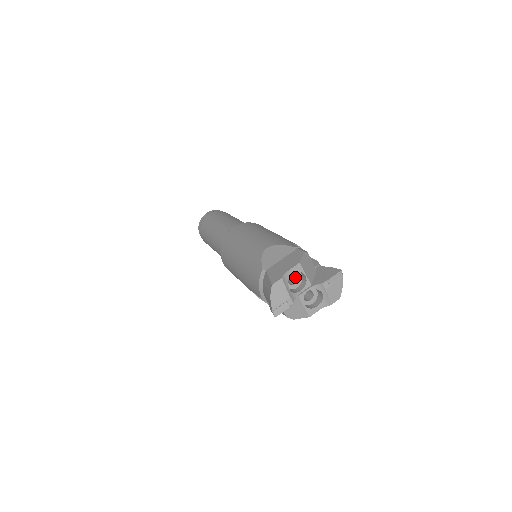
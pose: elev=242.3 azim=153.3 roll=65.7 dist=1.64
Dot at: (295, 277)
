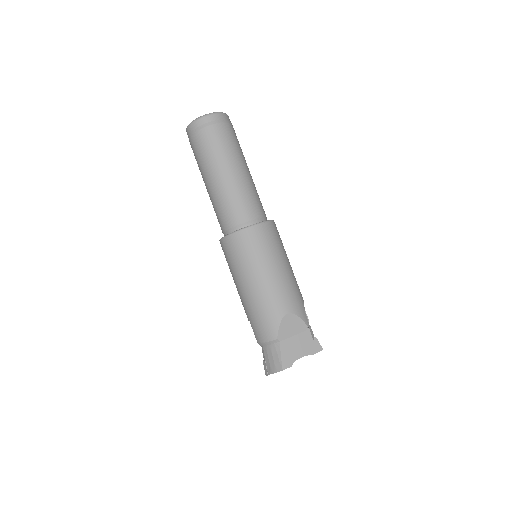
Dot at: occluded
